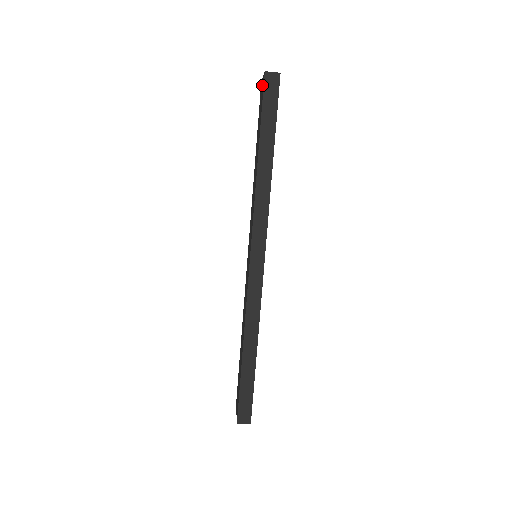
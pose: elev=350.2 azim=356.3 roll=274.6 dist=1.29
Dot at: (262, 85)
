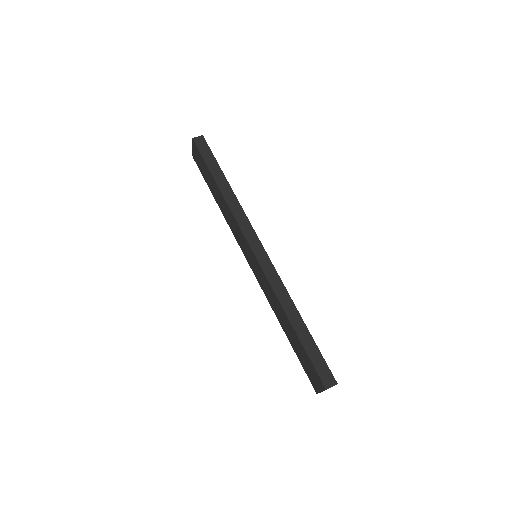
Dot at: (195, 151)
